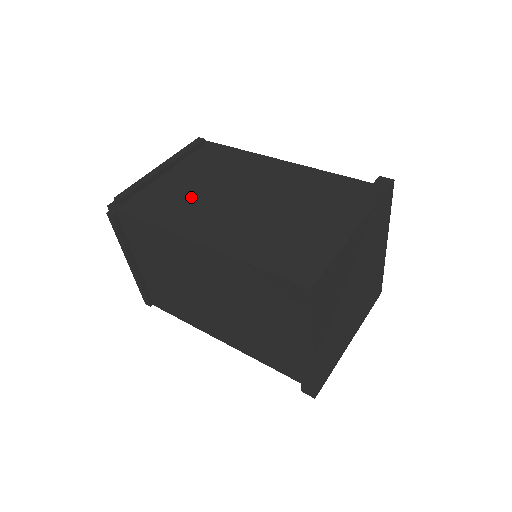
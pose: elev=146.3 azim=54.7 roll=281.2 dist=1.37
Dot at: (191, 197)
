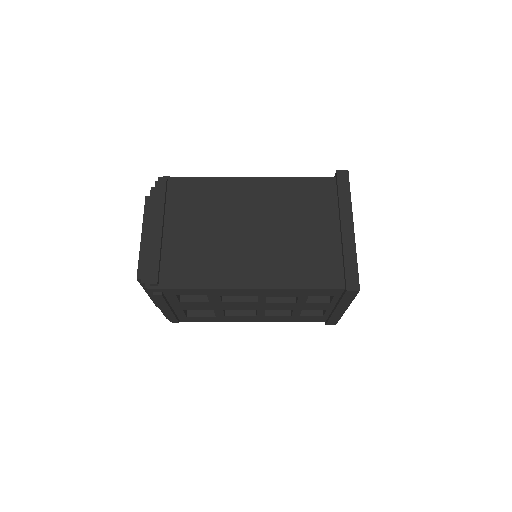
Dot at: occluded
